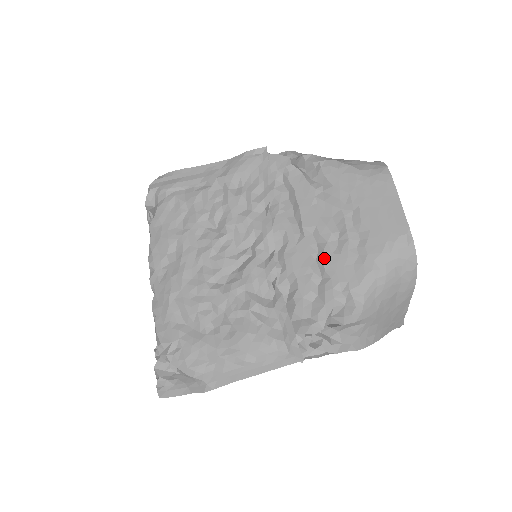
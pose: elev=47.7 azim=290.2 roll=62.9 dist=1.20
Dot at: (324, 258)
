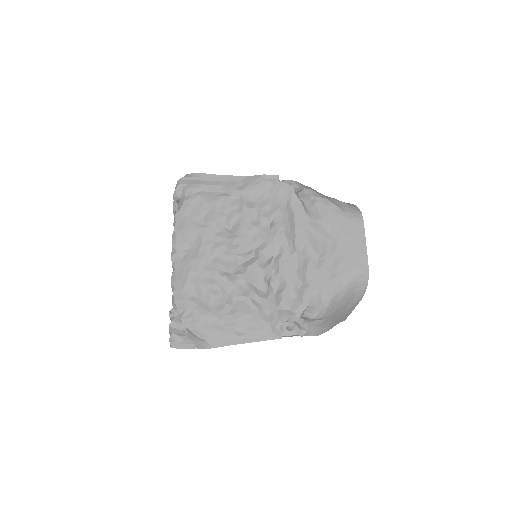
Dot at: (307, 270)
